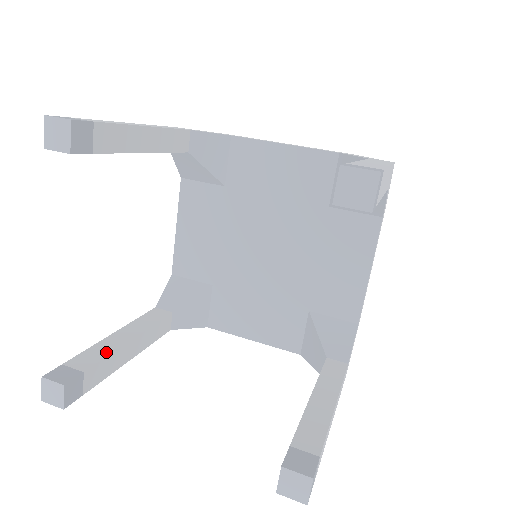
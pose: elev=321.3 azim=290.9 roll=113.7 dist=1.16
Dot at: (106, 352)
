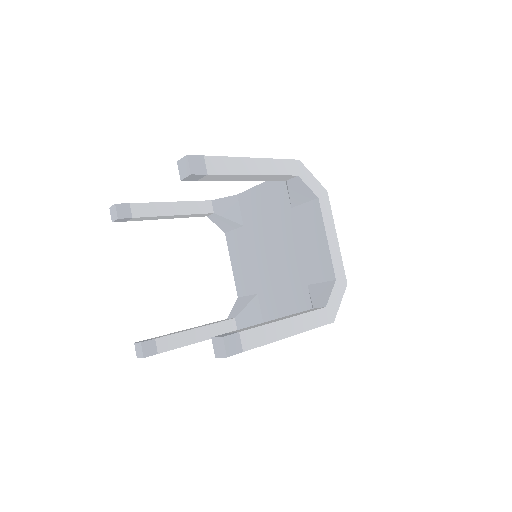
Dot at: (175, 333)
